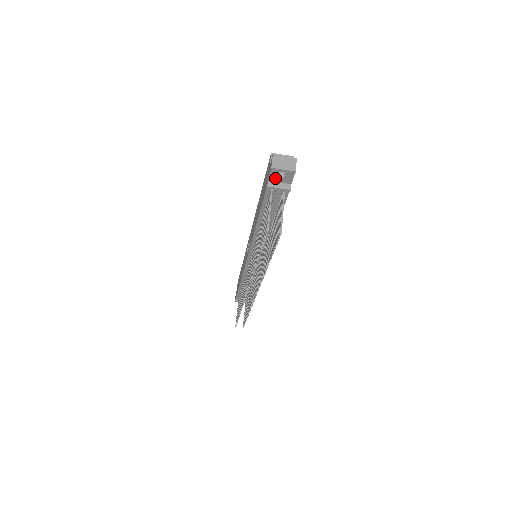
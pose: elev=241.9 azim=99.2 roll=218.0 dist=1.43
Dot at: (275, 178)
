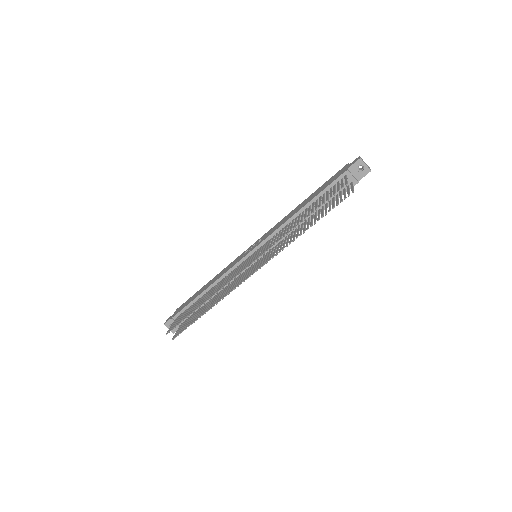
Dot at: (354, 169)
